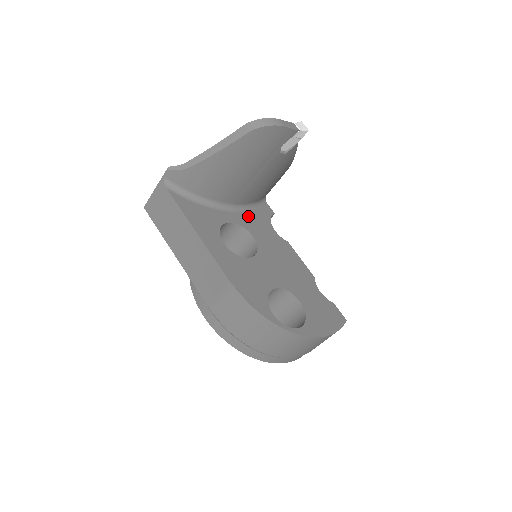
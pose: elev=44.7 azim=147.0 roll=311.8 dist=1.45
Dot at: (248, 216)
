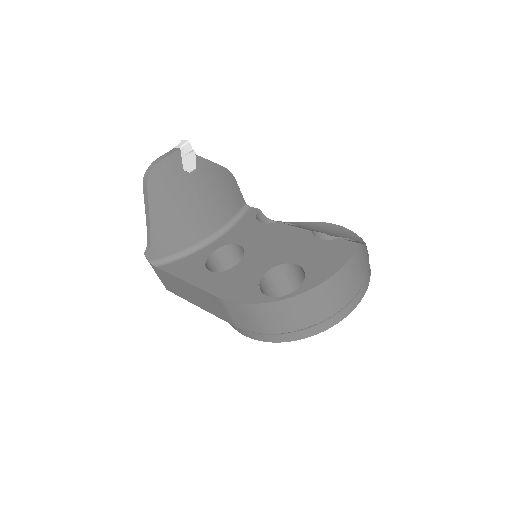
Dot at: (232, 232)
